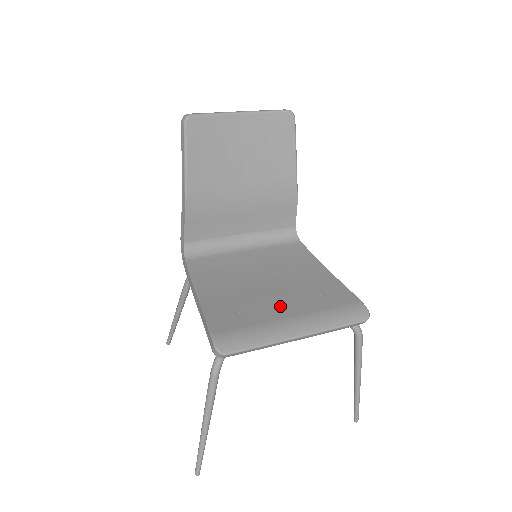
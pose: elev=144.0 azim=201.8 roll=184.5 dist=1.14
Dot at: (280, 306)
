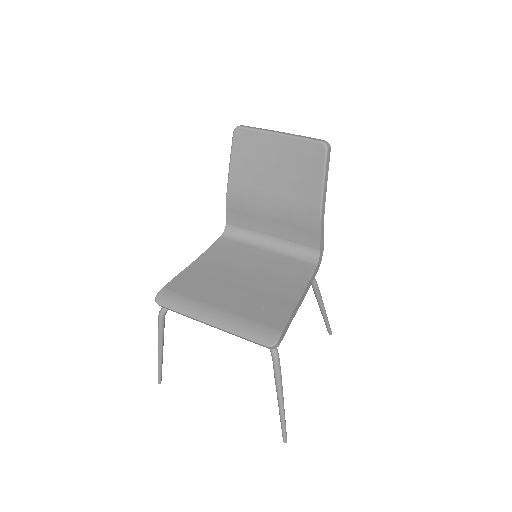
Dot at: (226, 298)
